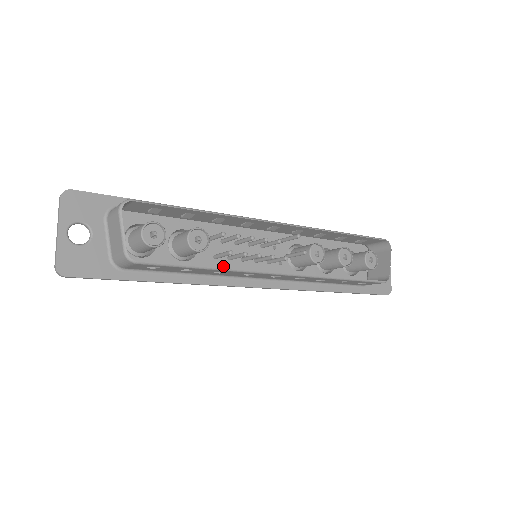
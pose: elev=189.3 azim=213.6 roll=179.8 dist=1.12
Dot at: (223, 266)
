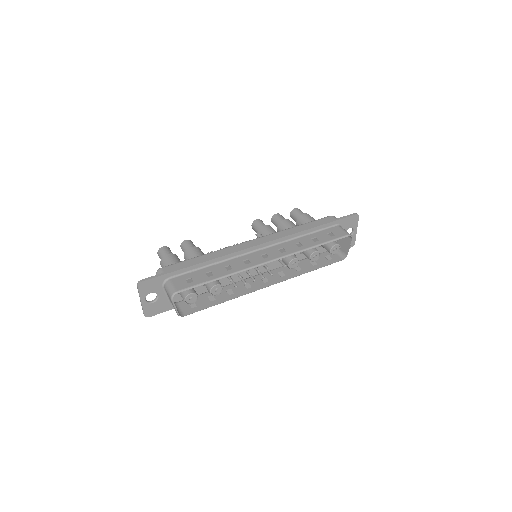
Dot at: (234, 278)
